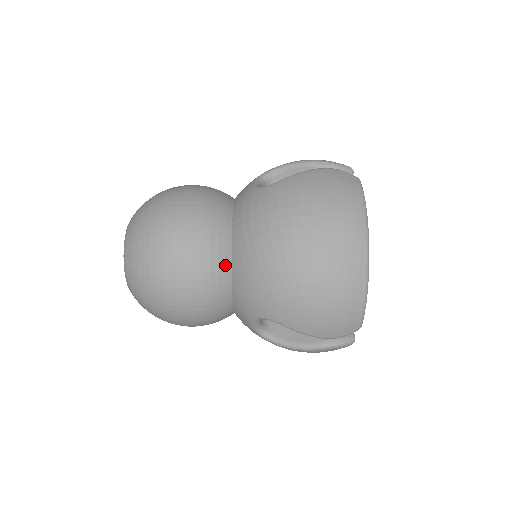
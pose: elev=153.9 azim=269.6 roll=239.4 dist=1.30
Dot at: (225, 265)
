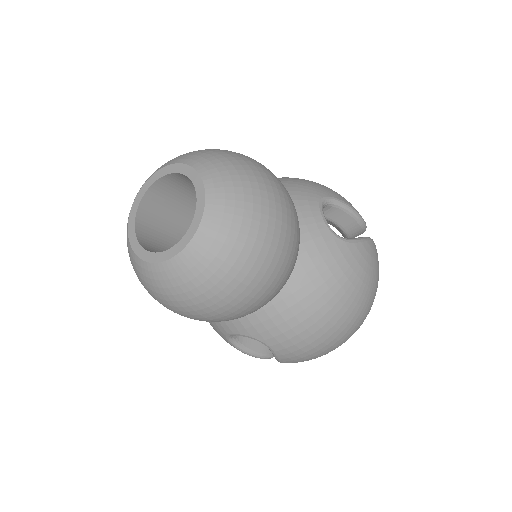
Dot at: occluded
